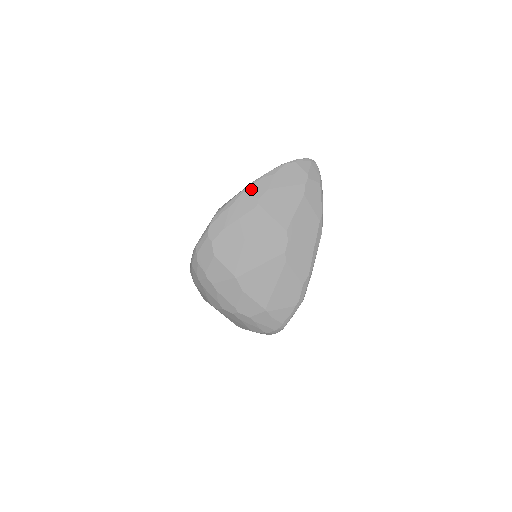
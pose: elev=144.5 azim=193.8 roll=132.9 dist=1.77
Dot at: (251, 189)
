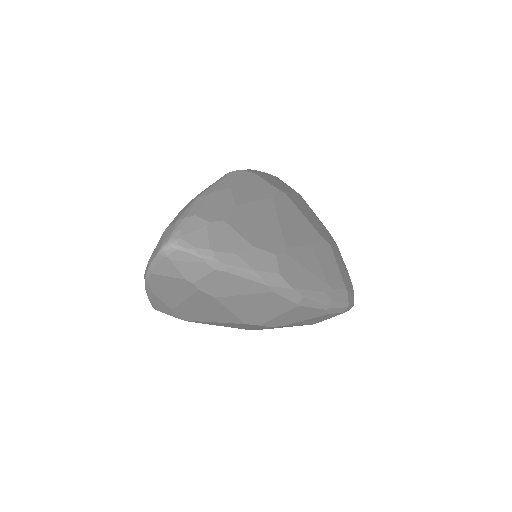
Dot at: (158, 310)
